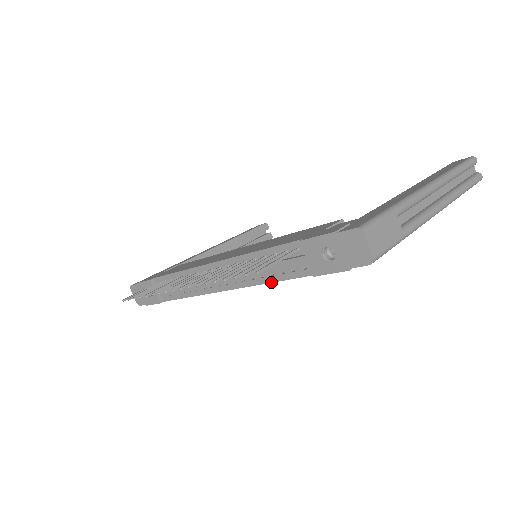
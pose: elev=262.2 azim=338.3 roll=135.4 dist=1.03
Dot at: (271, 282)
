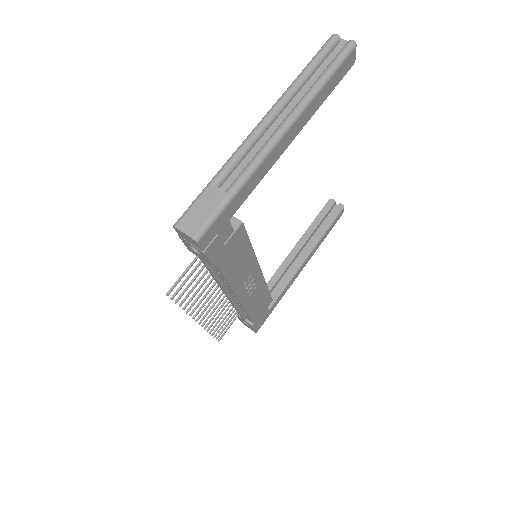
Dot at: (226, 281)
